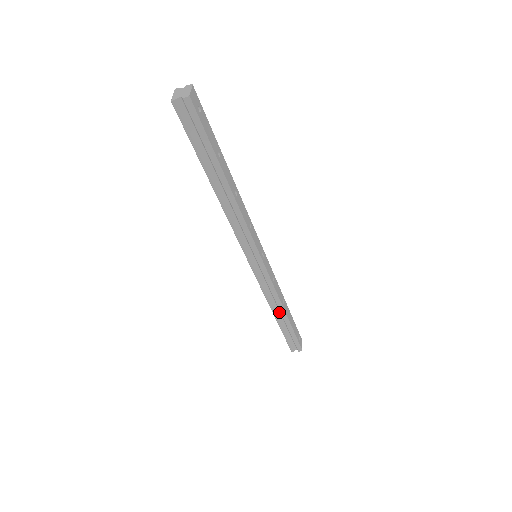
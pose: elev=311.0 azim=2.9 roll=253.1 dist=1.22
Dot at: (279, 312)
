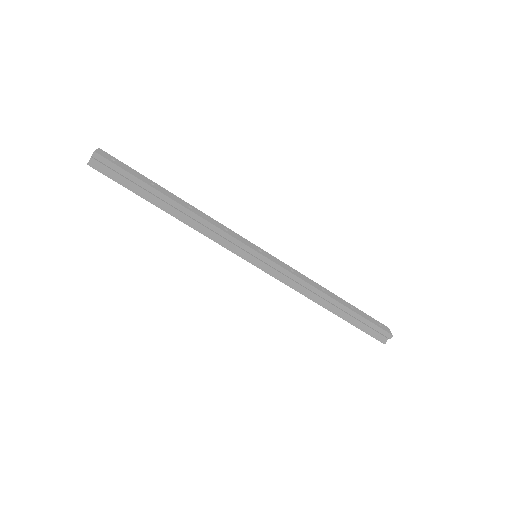
Dot at: (327, 302)
